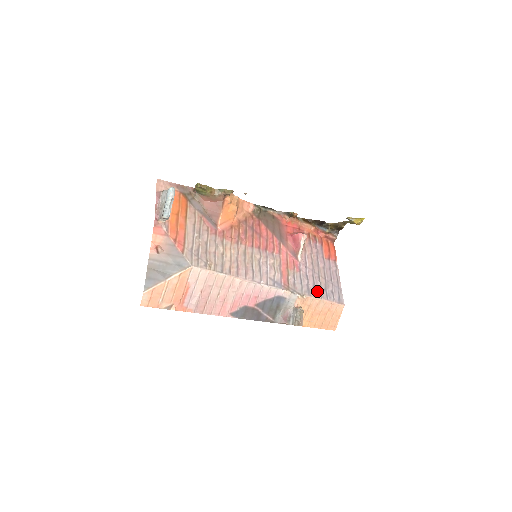
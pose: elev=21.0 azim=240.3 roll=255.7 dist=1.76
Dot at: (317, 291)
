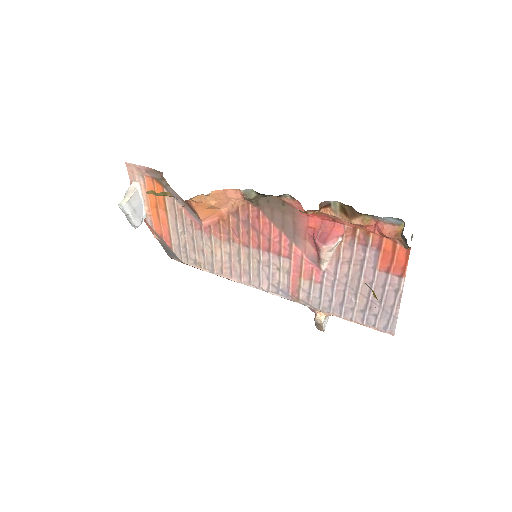
Dot at: (346, 310)
